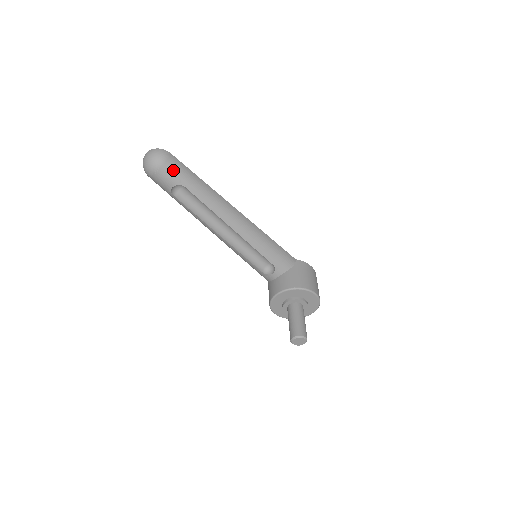
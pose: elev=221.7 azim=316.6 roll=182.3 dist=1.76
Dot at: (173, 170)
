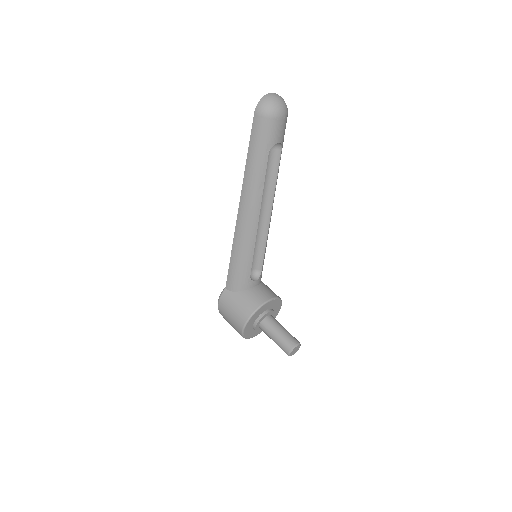
Dot at: (285, 127)
